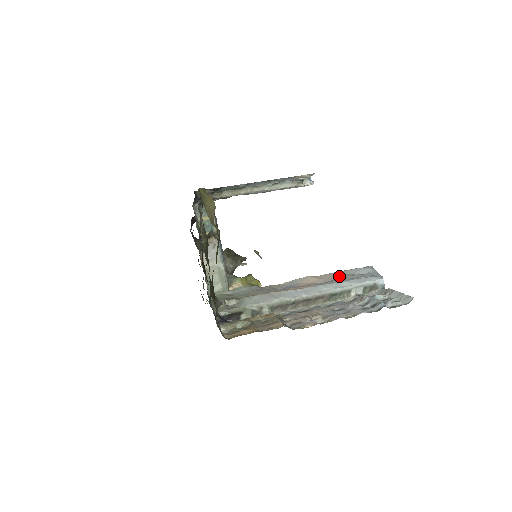
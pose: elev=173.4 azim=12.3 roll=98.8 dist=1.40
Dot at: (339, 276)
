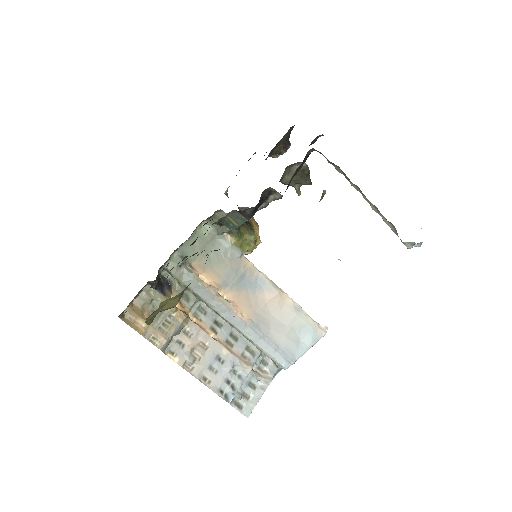
Dot at: (286, 323)
